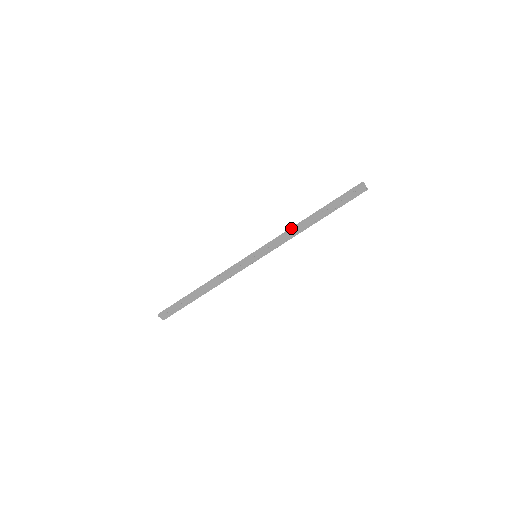
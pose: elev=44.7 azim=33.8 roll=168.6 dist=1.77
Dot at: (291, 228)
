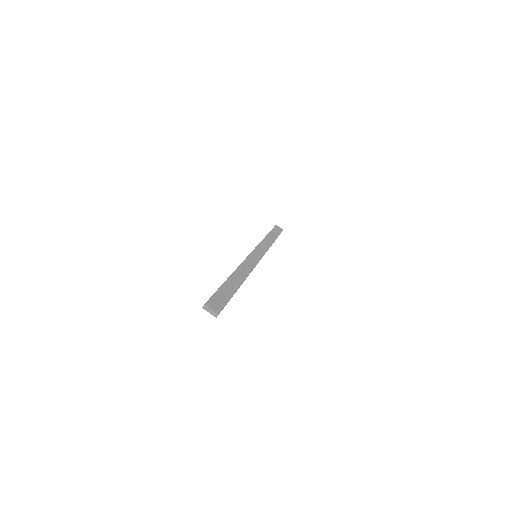
Dot at: occluded
